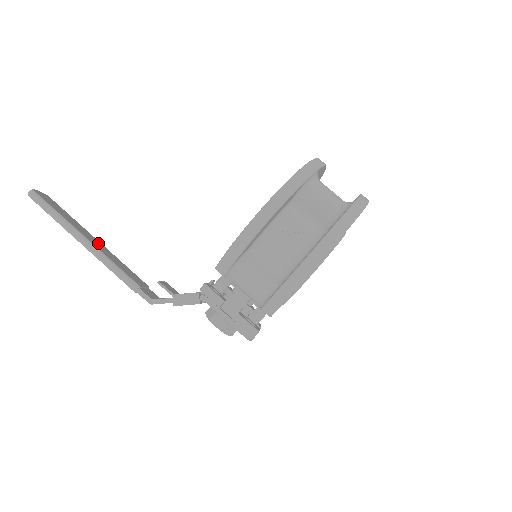
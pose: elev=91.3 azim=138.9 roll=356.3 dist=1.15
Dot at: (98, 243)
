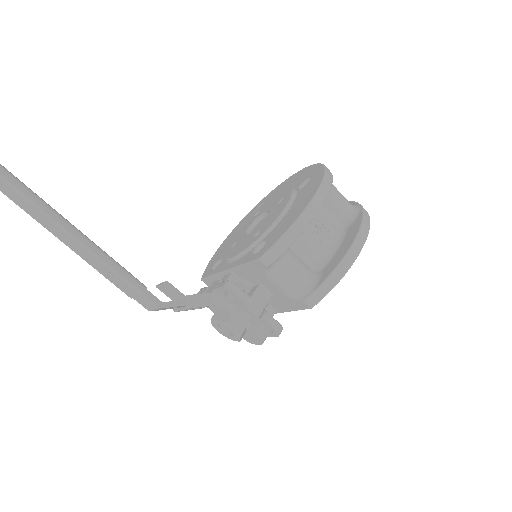
Dot at: occluded
